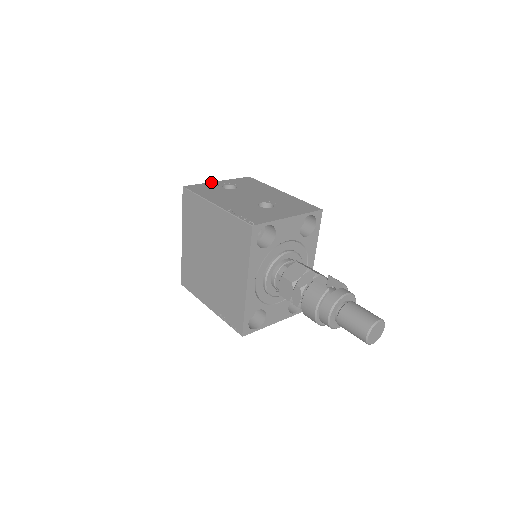
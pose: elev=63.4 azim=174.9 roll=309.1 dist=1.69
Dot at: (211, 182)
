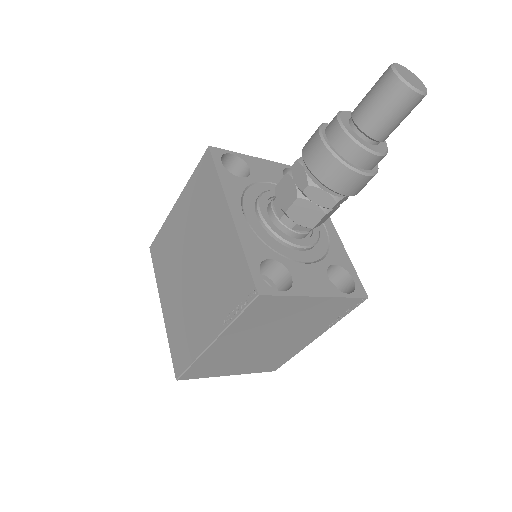
Dot at: occluded
